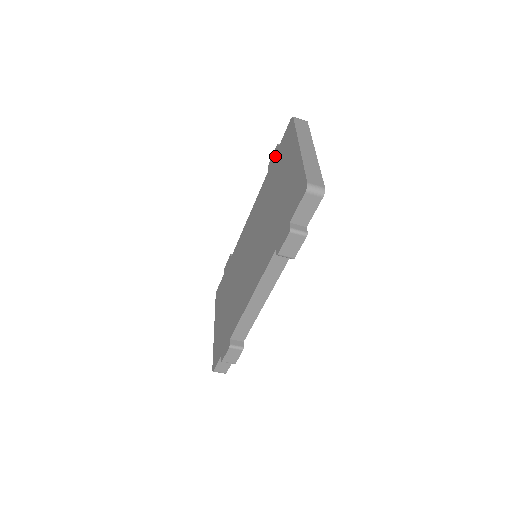
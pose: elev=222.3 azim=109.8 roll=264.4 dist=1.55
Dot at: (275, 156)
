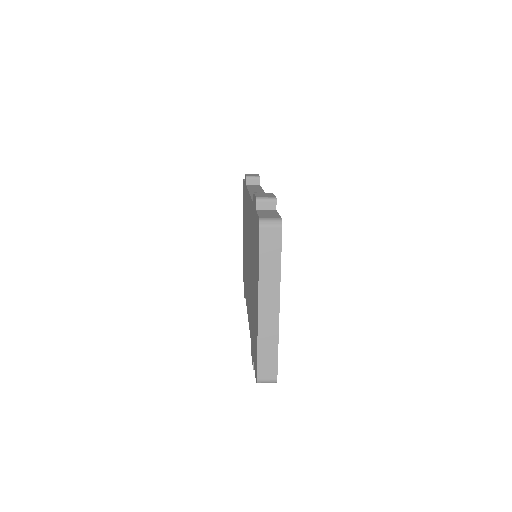
Dot at: (254, 212)
